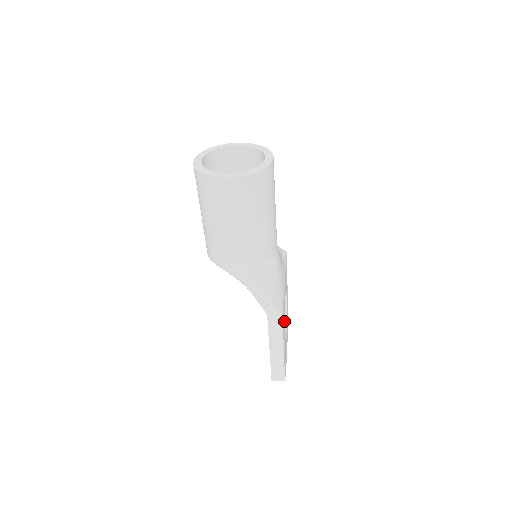
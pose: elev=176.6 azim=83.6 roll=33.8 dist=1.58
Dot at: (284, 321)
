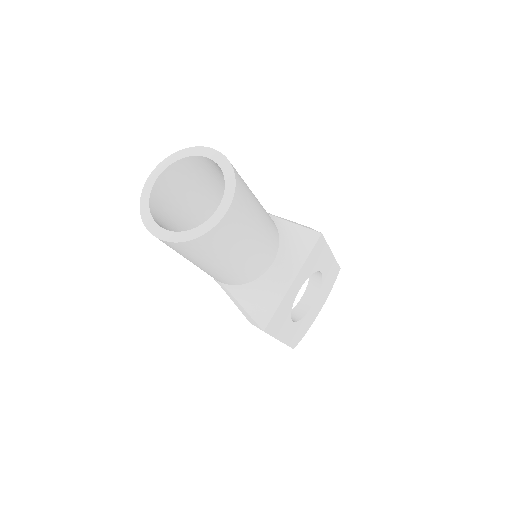
Dot at: (288, 315)
